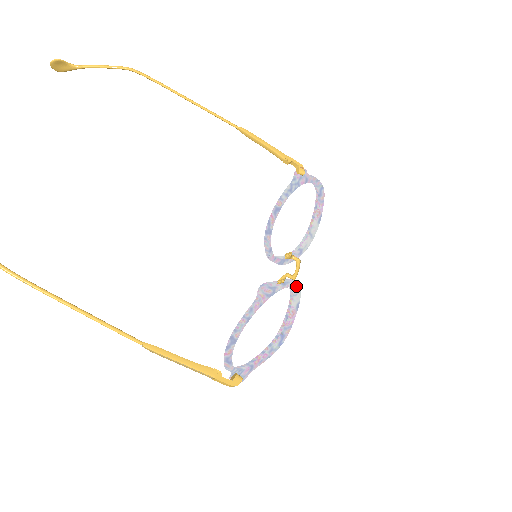
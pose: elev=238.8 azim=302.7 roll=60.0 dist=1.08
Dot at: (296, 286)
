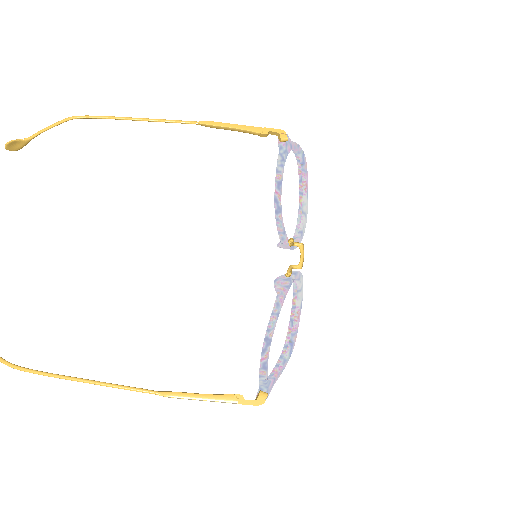
Dot at: (301, 278)
